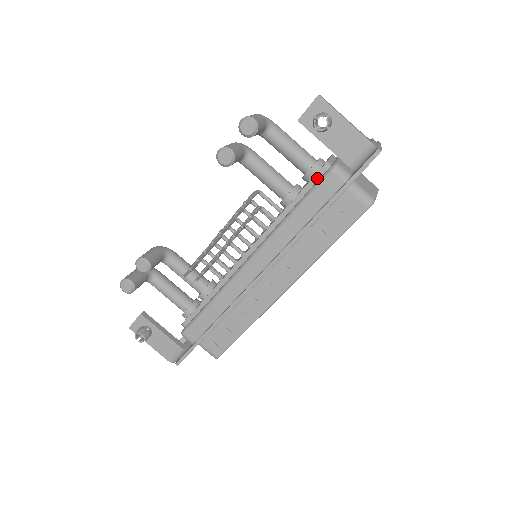
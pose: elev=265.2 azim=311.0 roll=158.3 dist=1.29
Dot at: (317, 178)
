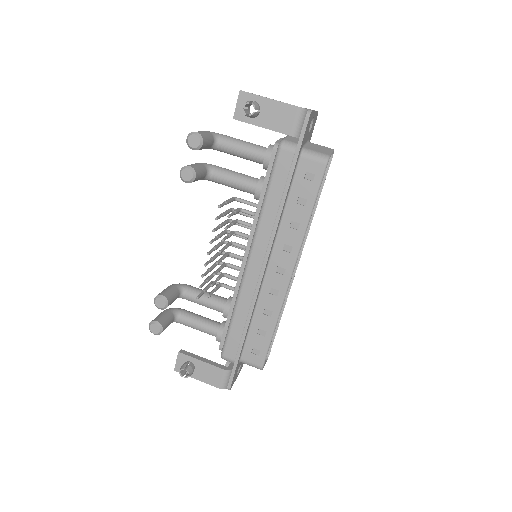
Dot at: (273, 161)
